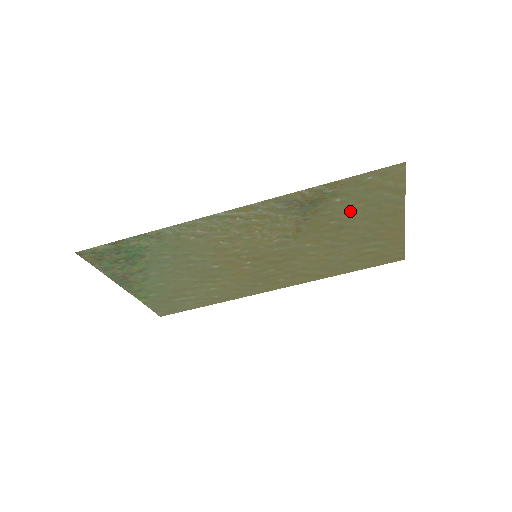
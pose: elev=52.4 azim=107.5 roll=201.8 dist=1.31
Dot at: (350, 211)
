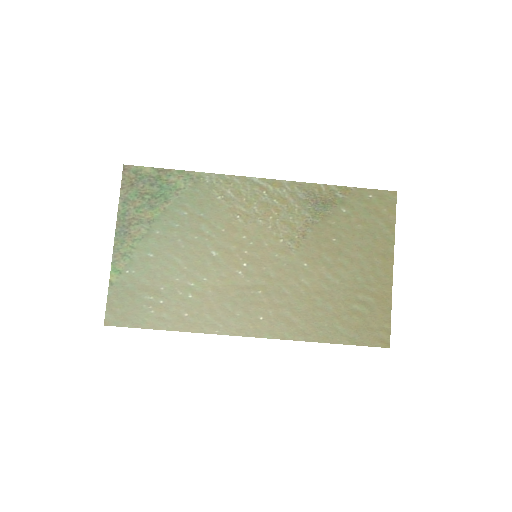
Dot at: (350, 232)
